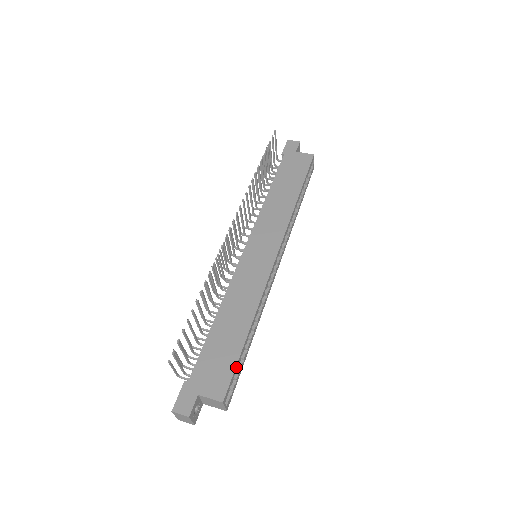
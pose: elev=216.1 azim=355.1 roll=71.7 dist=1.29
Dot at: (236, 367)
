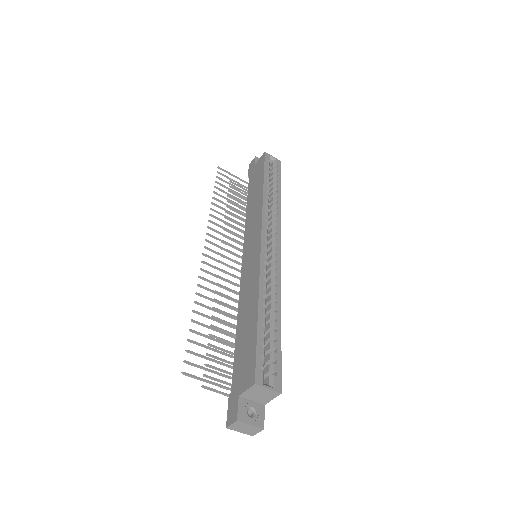
Dot at: (258, 347)
